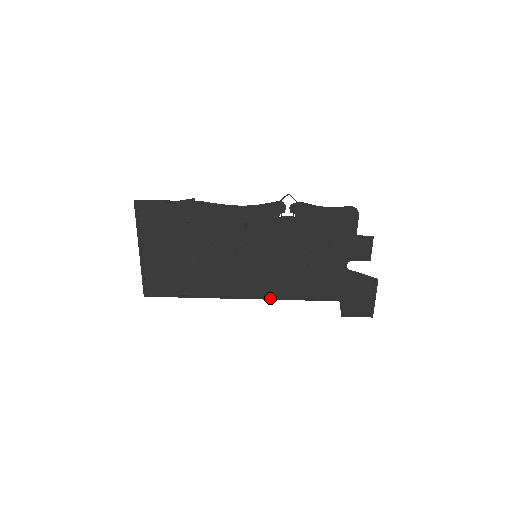
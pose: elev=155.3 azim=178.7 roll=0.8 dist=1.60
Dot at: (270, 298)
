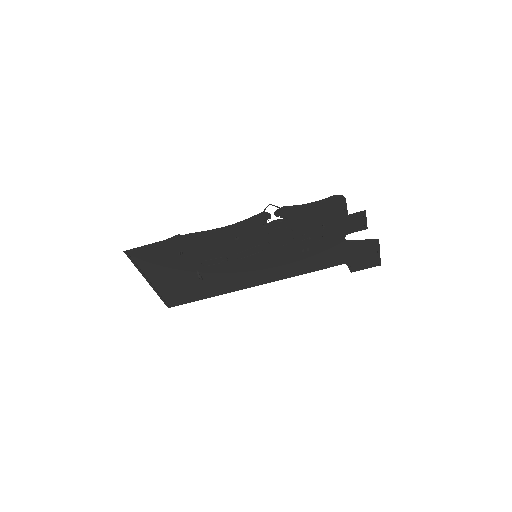
Dot at: (281, 279)
